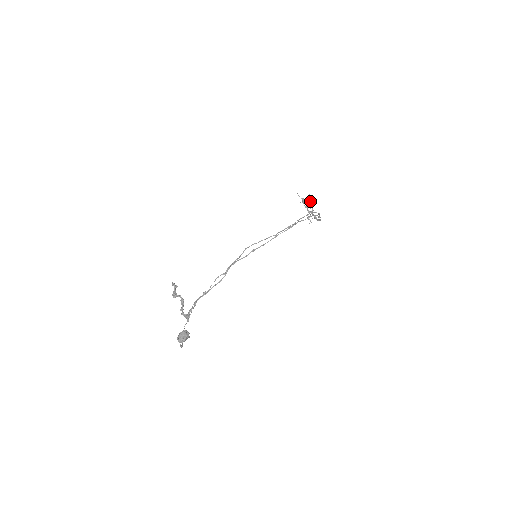
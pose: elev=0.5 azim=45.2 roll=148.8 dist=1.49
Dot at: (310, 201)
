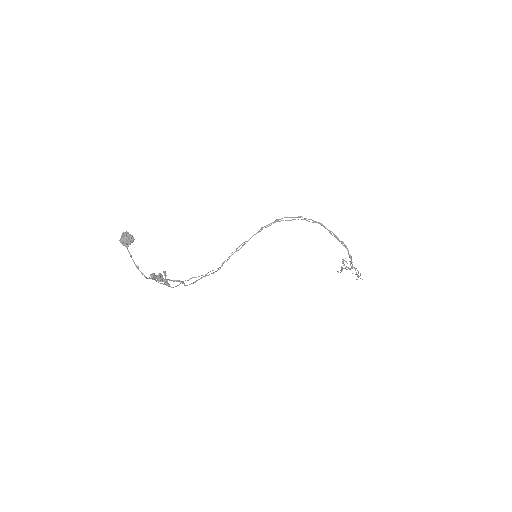
Dot at: (346, 261)
